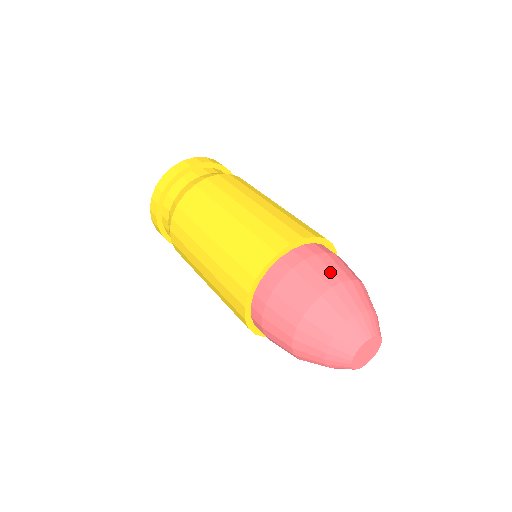
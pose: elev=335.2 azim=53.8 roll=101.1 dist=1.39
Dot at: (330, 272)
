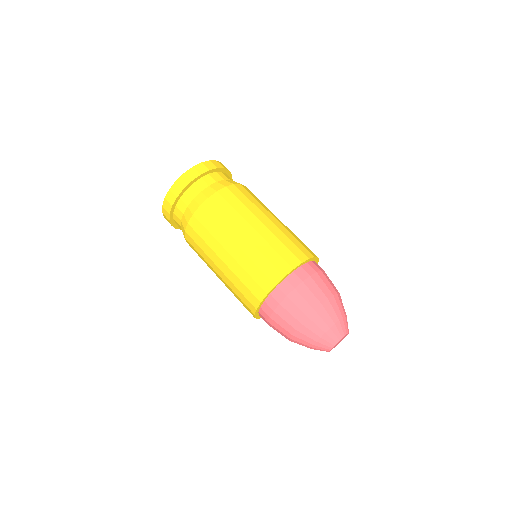
Dot at: (306, 303)
